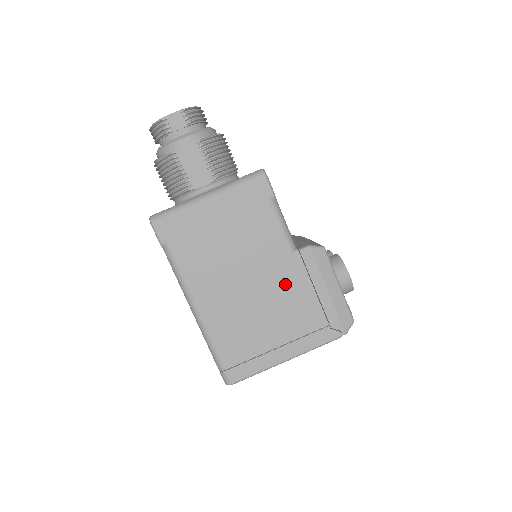
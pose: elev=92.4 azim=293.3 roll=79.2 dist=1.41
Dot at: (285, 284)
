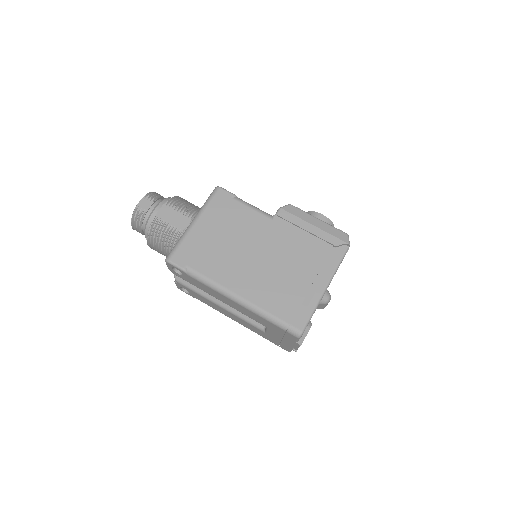
Dot at: (283, 240)
